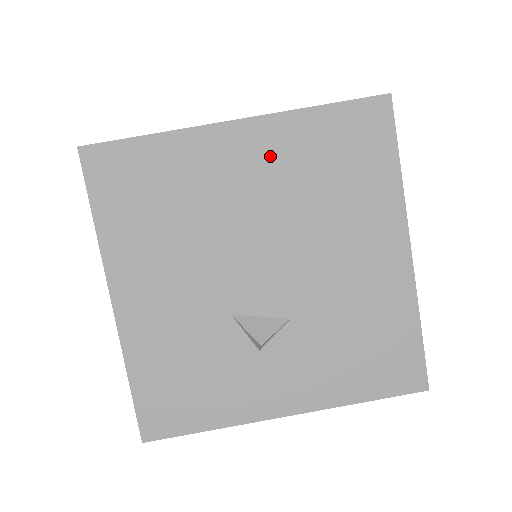
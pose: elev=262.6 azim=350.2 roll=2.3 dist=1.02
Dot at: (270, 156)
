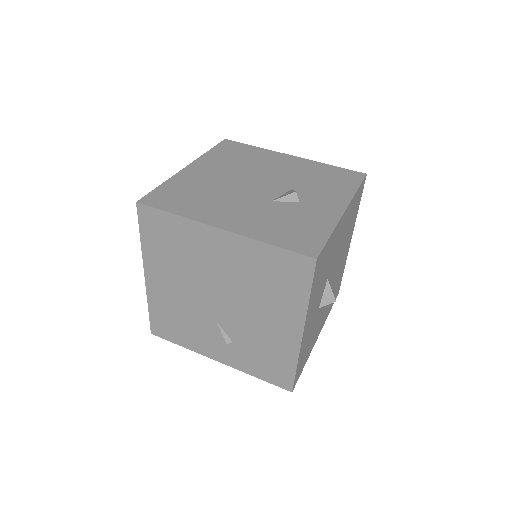
Dot at: (212, 166)
